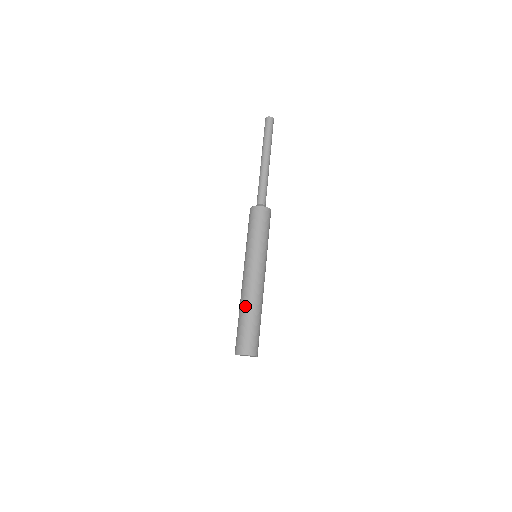
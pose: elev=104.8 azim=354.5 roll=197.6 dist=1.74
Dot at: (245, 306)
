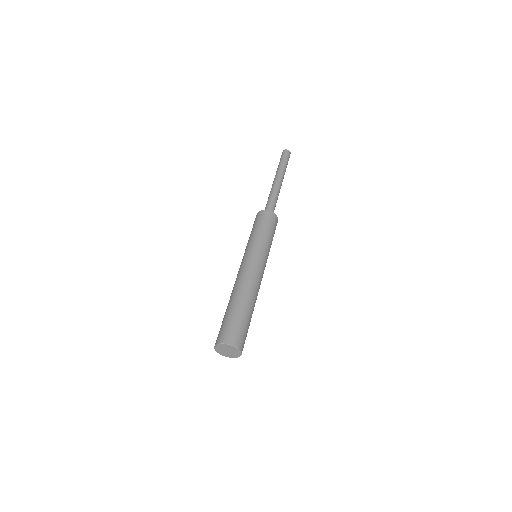
Dot at: occluded
